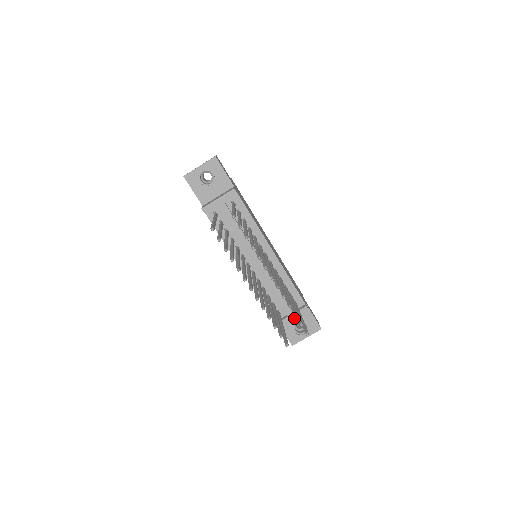
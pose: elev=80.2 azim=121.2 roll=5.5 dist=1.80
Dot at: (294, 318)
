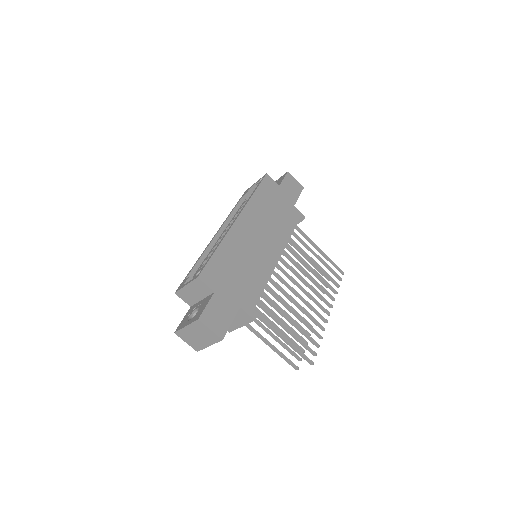
Dot at: occluded
